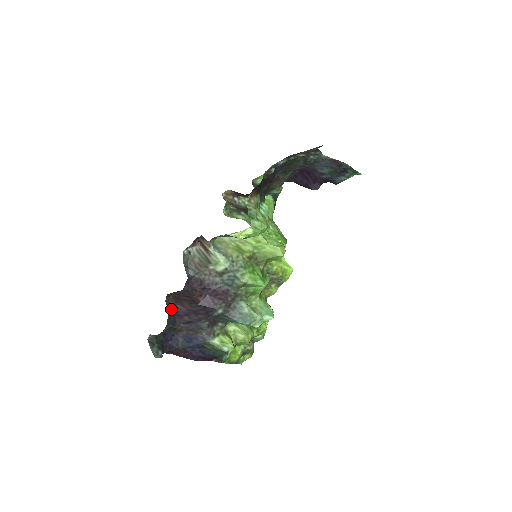
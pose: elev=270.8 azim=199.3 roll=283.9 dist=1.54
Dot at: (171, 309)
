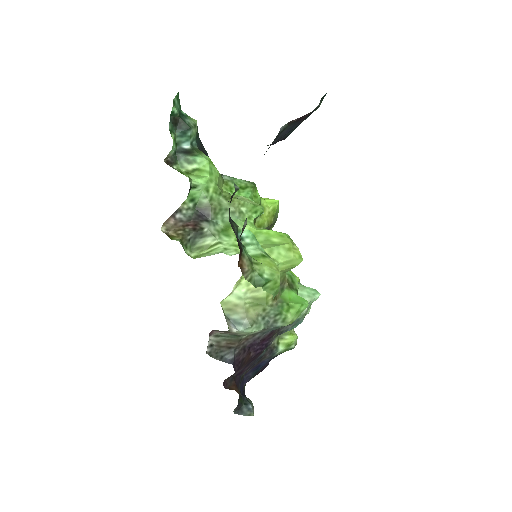
Dot at: (232, 383)
